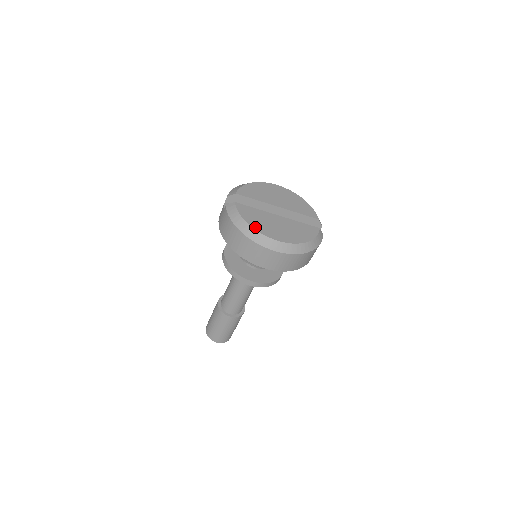
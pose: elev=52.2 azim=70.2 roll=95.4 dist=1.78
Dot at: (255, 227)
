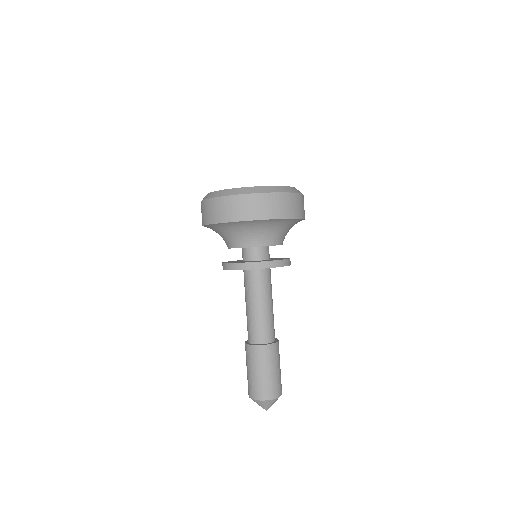
Dot at: (226, 189)
